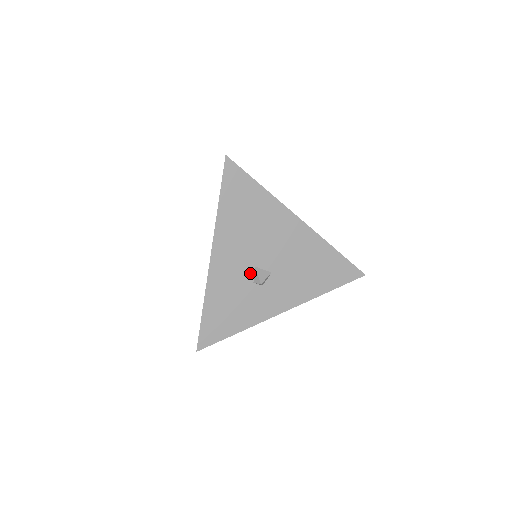
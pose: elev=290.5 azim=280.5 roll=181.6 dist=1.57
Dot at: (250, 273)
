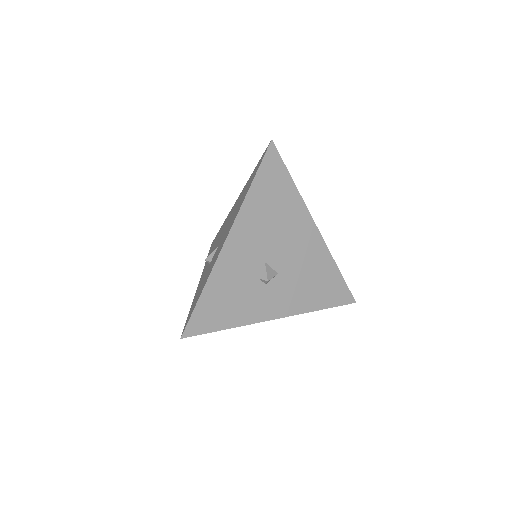
Dot at: (258, 267)
